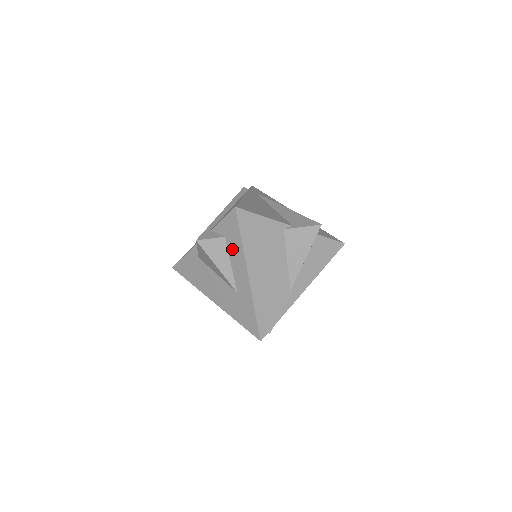
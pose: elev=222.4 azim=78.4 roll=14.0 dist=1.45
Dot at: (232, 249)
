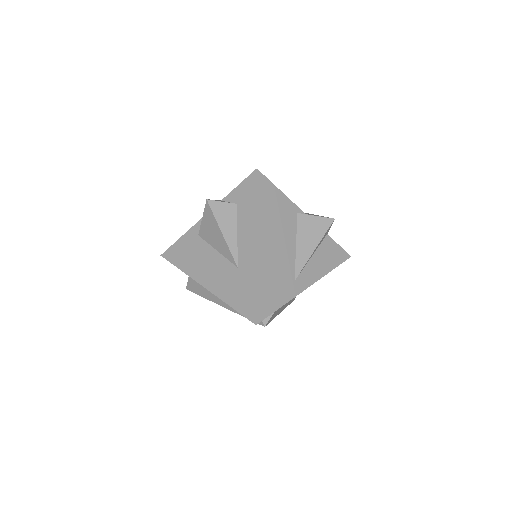
Dot at: (243, 216)
